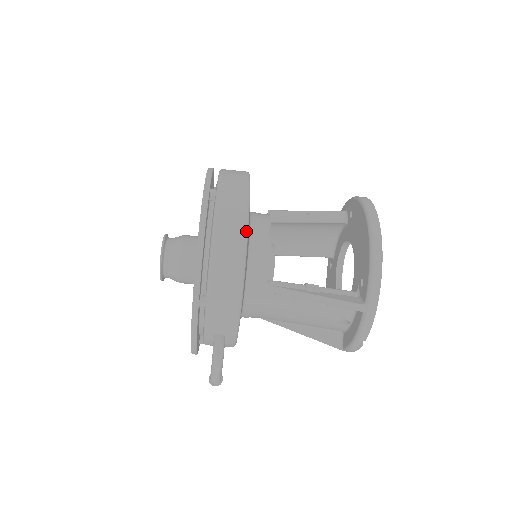
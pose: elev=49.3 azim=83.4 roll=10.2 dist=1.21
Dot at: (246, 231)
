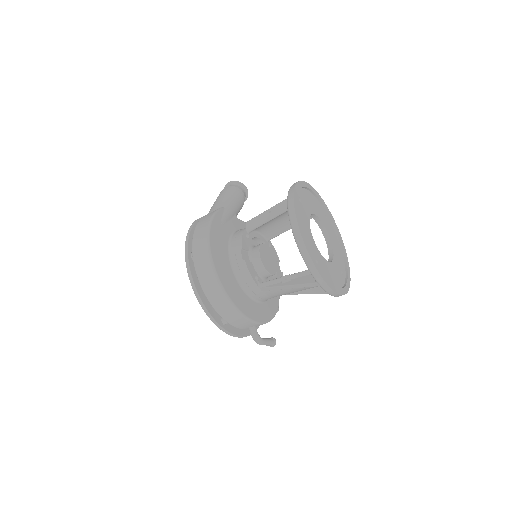
Dot at: (217, 279)
